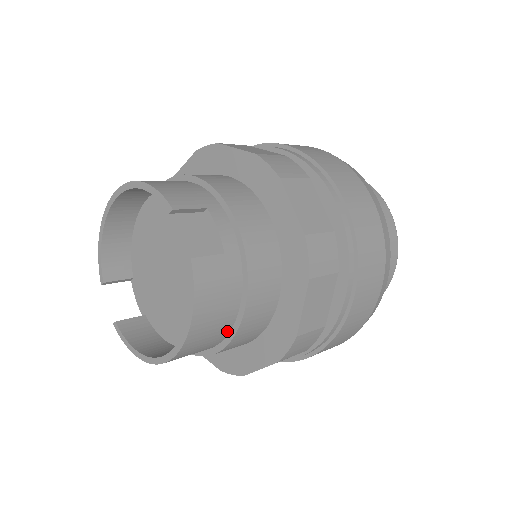
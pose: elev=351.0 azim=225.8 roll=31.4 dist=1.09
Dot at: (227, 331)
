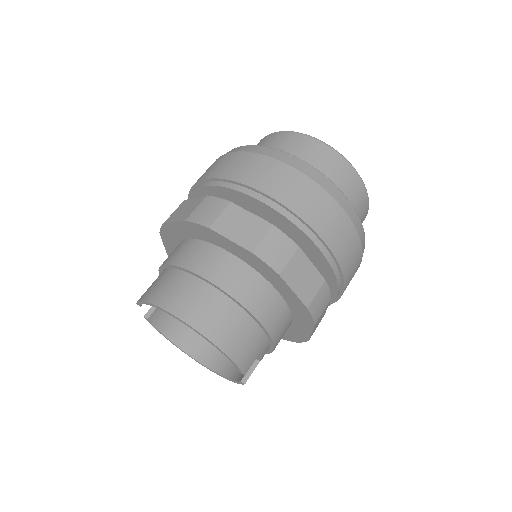
Dot at: occluded
